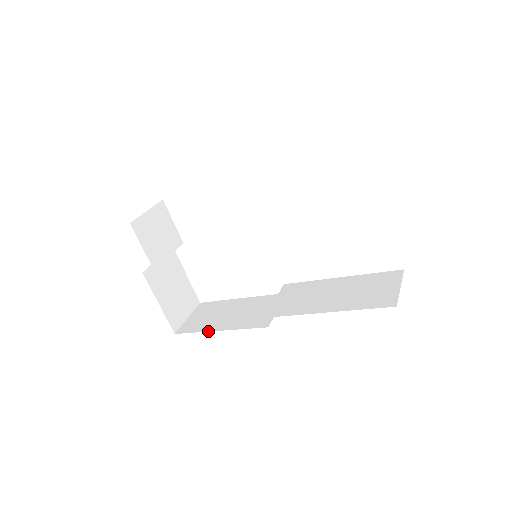
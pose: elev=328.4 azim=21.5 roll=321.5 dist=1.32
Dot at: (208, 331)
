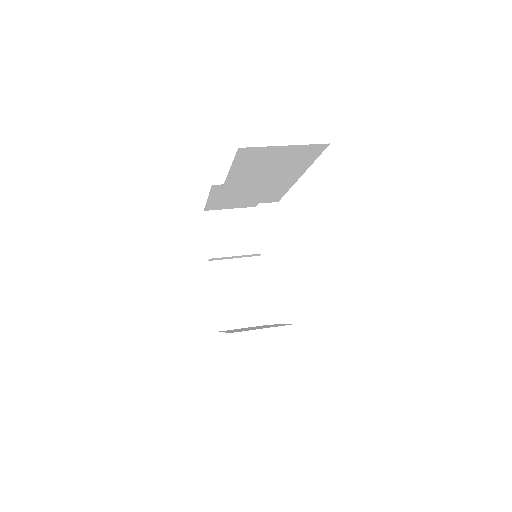
Dot at: occluded
